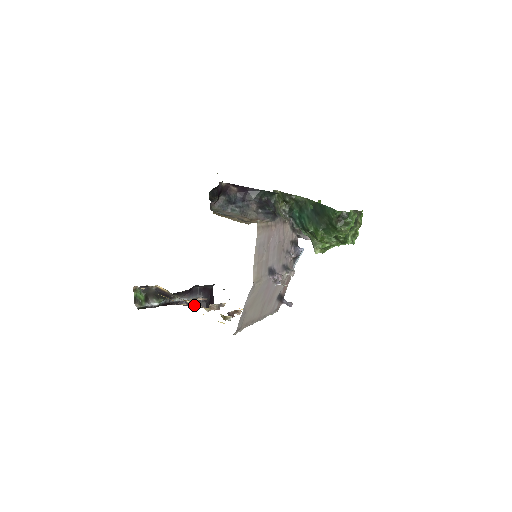
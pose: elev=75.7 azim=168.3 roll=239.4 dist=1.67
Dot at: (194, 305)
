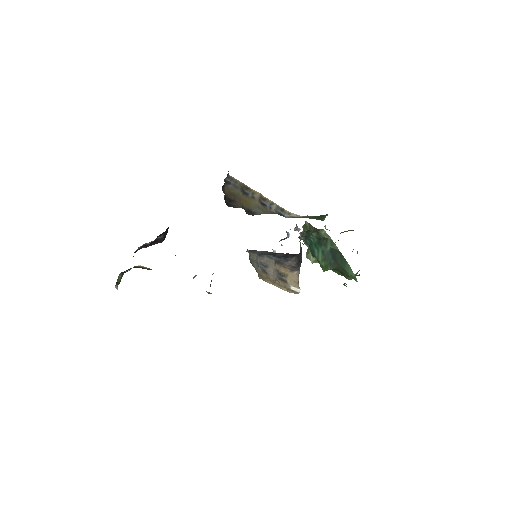
Dot at: (153, 244)
